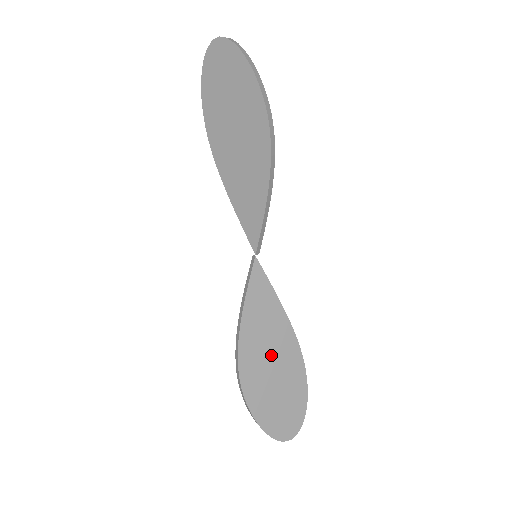
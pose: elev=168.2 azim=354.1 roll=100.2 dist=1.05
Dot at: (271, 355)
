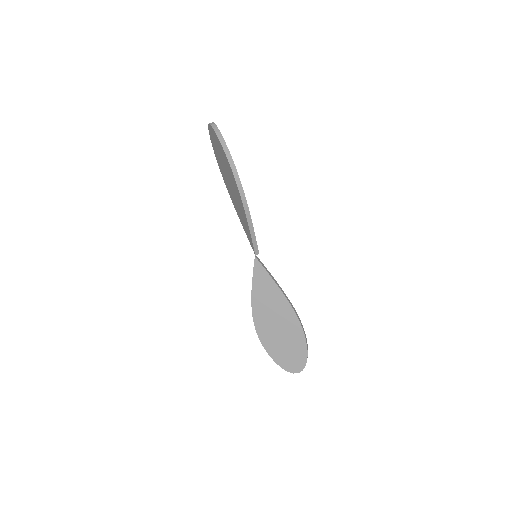
Dot at: (275, 318)
